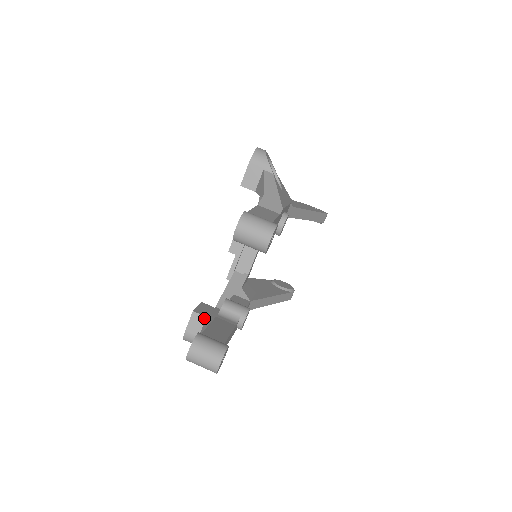
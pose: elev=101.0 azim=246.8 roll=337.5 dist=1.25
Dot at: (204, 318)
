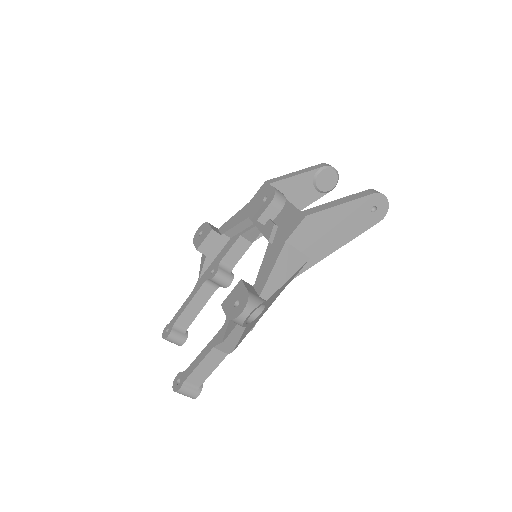
Dot at: (204, 254)
